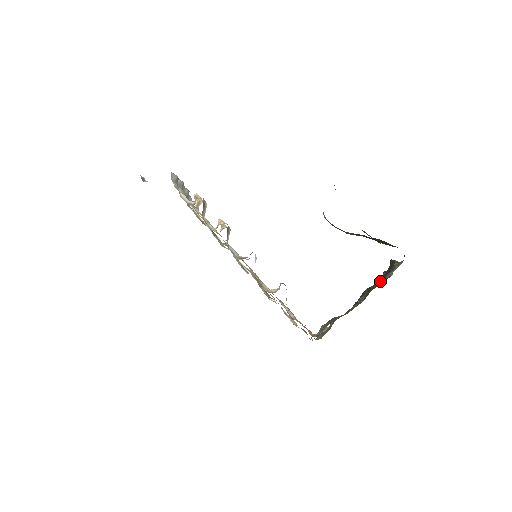
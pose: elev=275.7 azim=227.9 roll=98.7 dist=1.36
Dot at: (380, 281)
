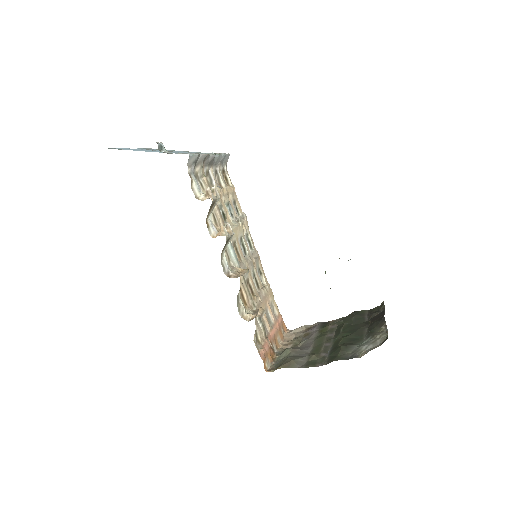
Dot at: (353, 346)
